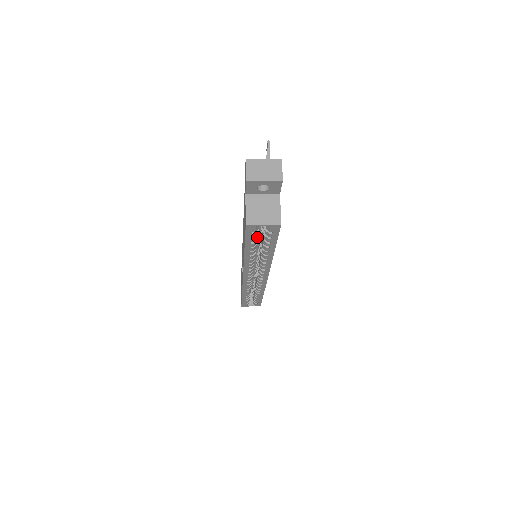
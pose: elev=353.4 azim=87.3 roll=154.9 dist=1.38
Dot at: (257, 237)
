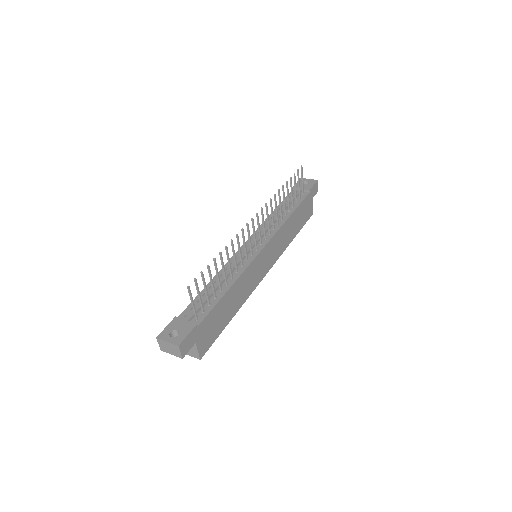
Dot at: occluded
